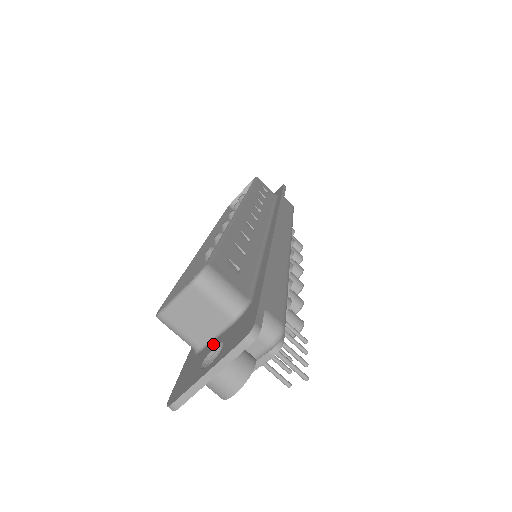
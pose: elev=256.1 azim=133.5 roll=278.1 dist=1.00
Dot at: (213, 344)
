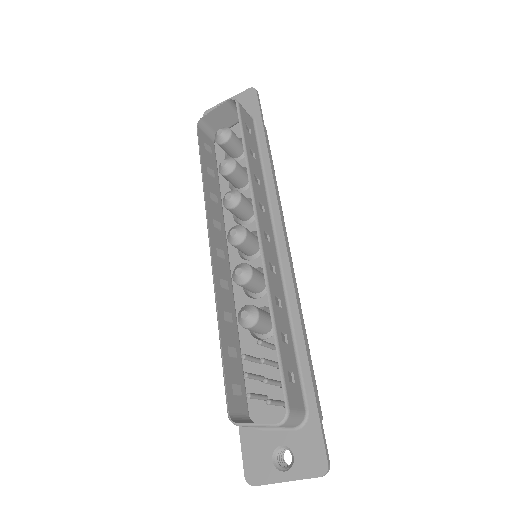
Dot at: (276, 438)
